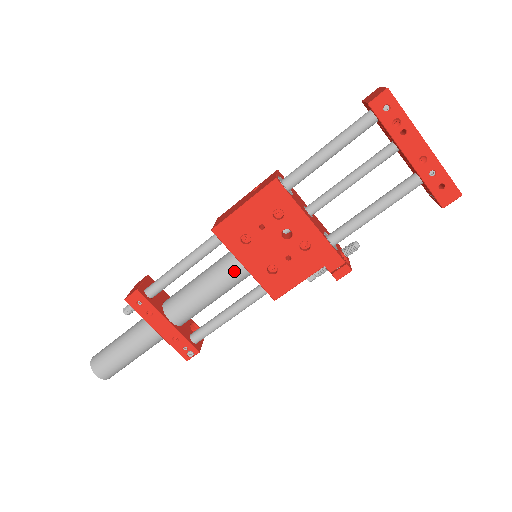
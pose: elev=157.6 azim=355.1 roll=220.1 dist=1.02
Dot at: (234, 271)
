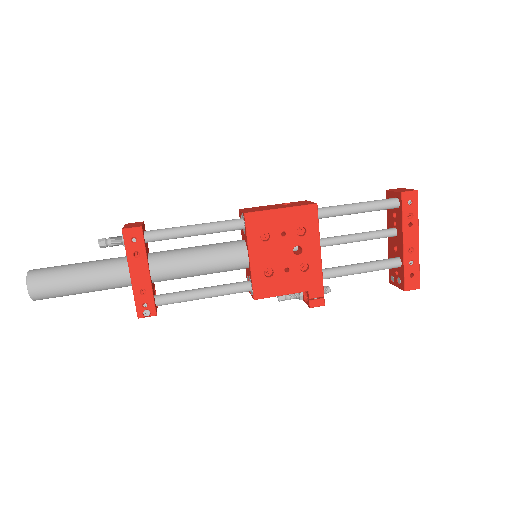
Dot at: (237, 257)
